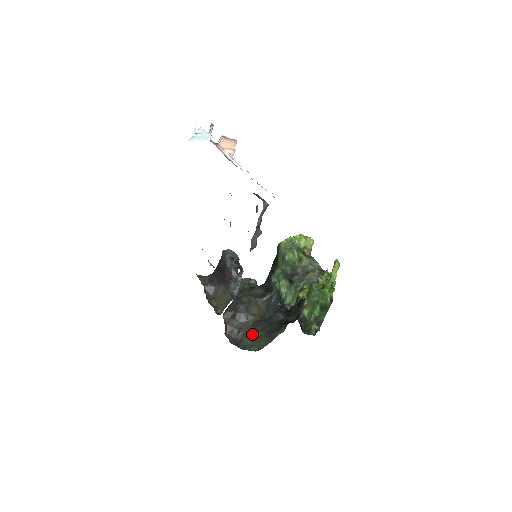
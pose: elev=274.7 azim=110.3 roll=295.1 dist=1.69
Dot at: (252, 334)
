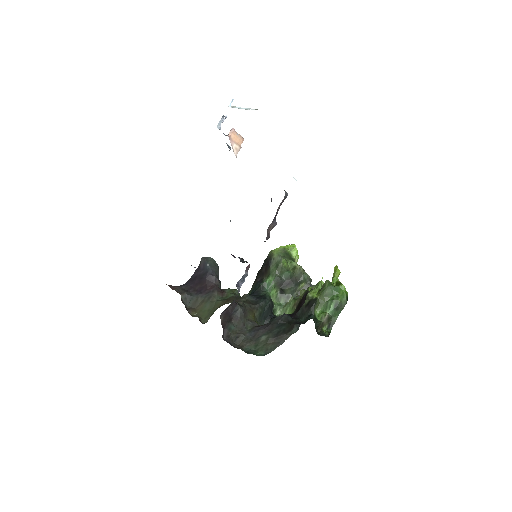
Dot at: (255, 338)
